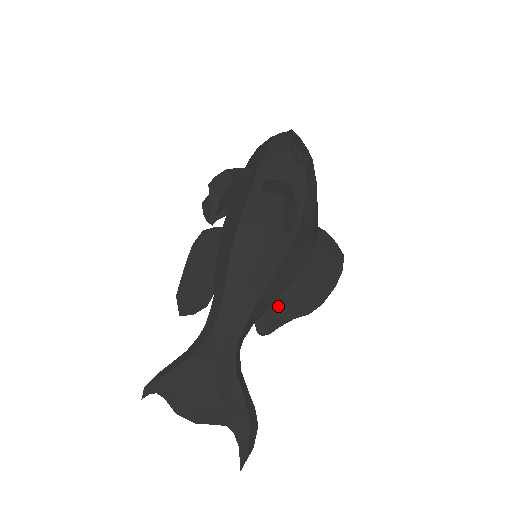
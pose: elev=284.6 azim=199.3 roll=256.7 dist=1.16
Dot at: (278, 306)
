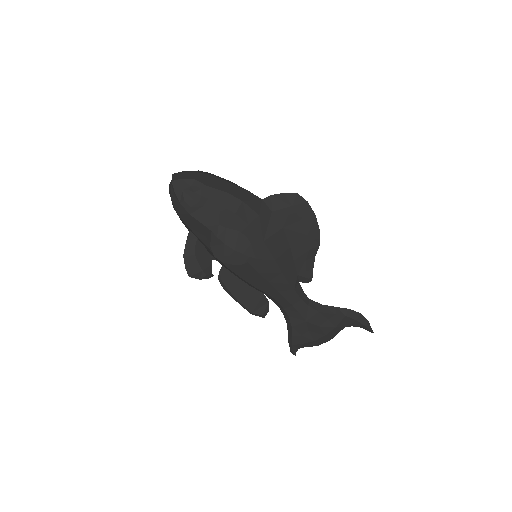
Dot at: (299, 264)
